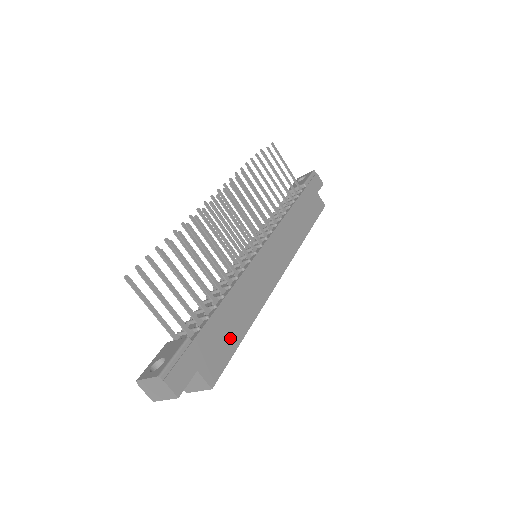
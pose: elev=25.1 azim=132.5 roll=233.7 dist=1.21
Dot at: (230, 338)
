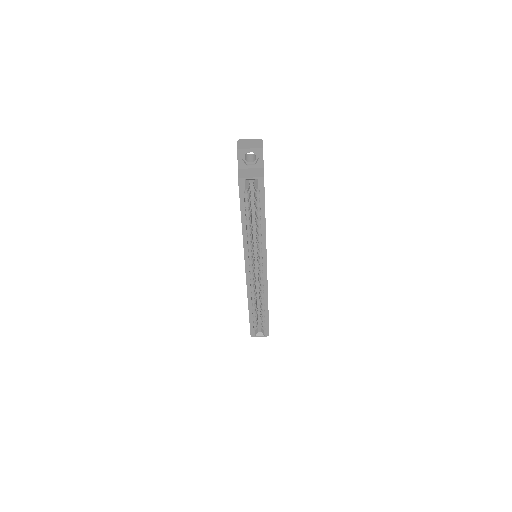
Dot at: occluded
